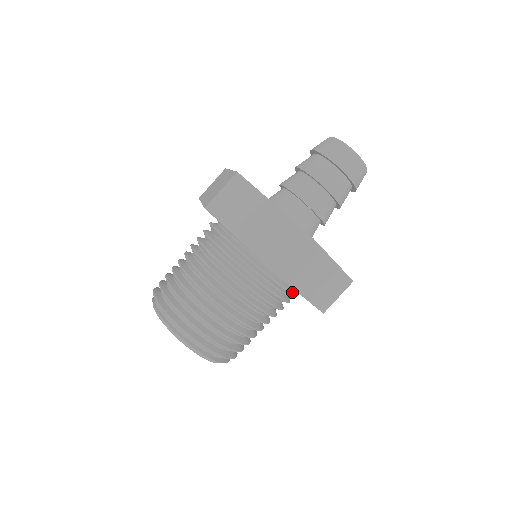
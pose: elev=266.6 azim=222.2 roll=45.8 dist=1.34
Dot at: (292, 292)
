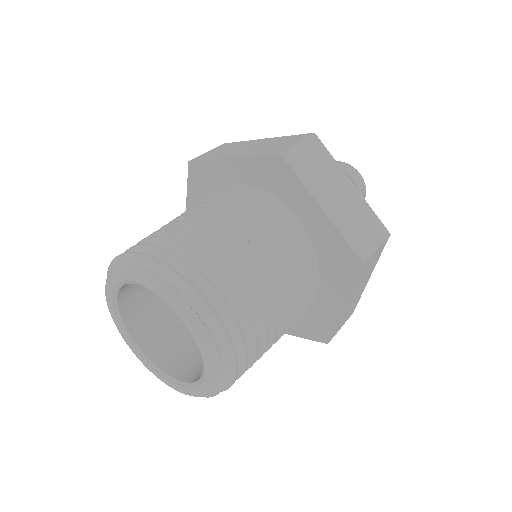
Dot at: (310, 307)
